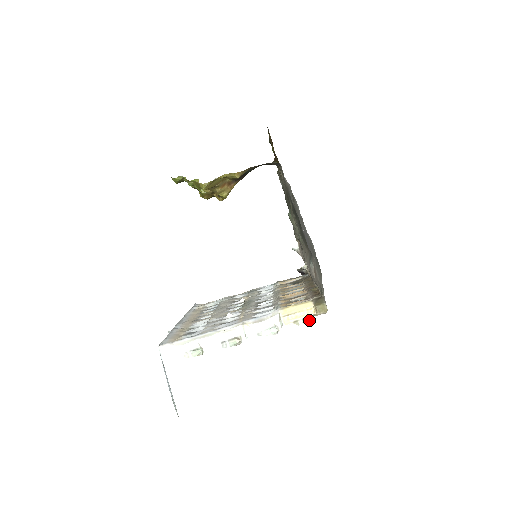
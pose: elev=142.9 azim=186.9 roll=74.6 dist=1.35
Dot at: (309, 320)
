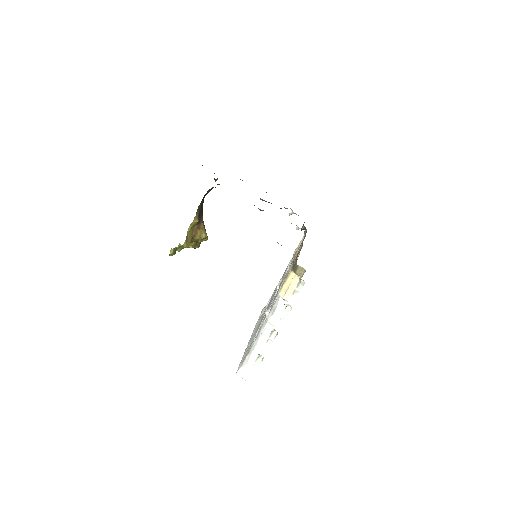
Dot at: (301, 283)
